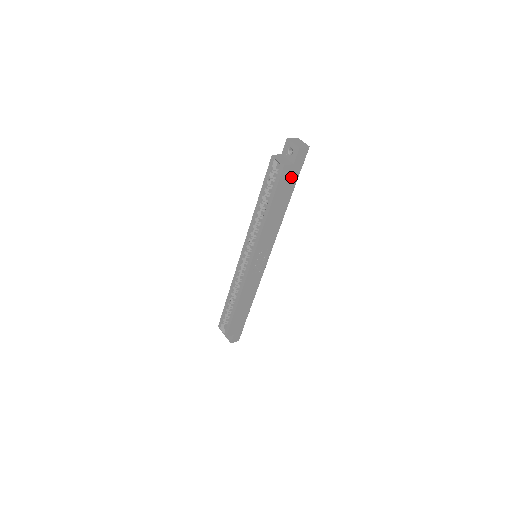
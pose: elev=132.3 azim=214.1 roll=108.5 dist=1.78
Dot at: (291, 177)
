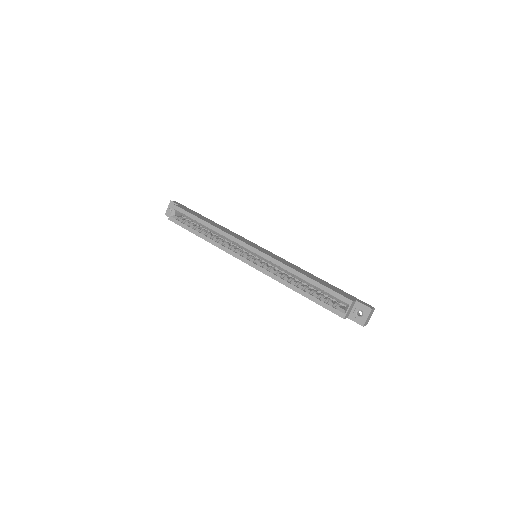
Dot at: occluded
